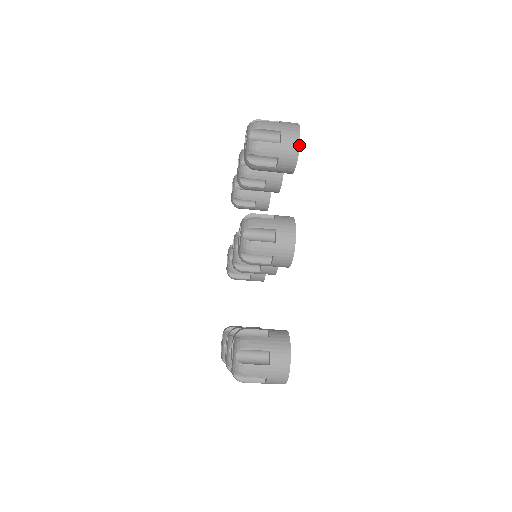
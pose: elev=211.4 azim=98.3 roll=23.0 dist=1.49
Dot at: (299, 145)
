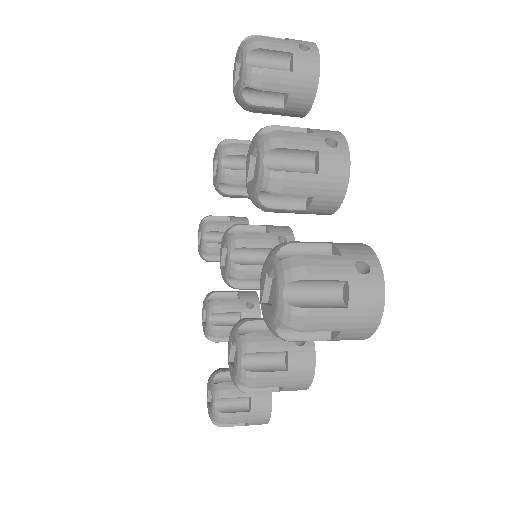
Dot at: occluded
